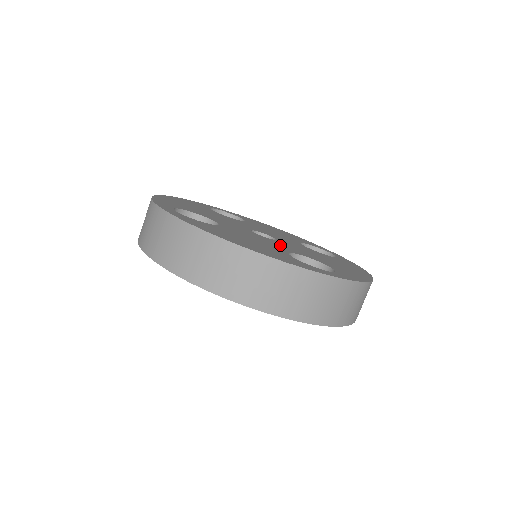
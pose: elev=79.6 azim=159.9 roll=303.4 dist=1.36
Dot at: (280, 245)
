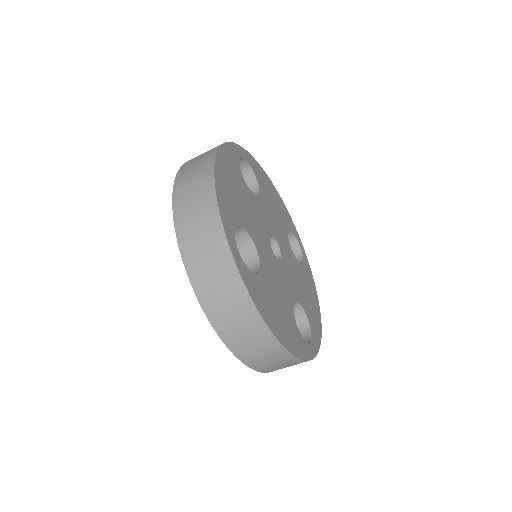
Dot at: (287, 282)
